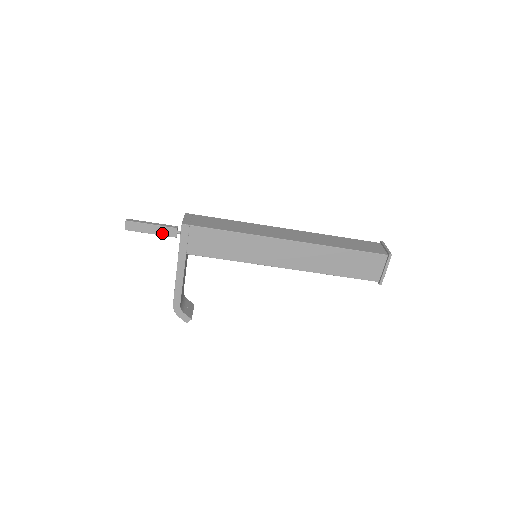
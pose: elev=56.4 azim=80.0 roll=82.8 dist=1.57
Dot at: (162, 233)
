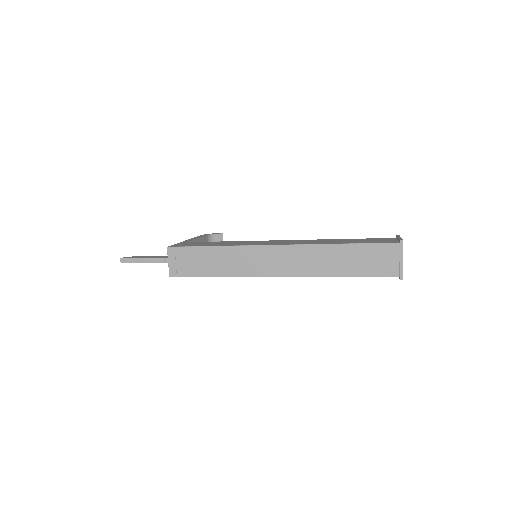
Dot at: occluded
